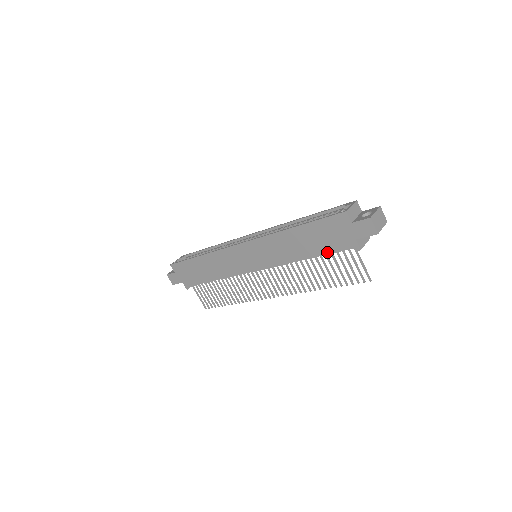
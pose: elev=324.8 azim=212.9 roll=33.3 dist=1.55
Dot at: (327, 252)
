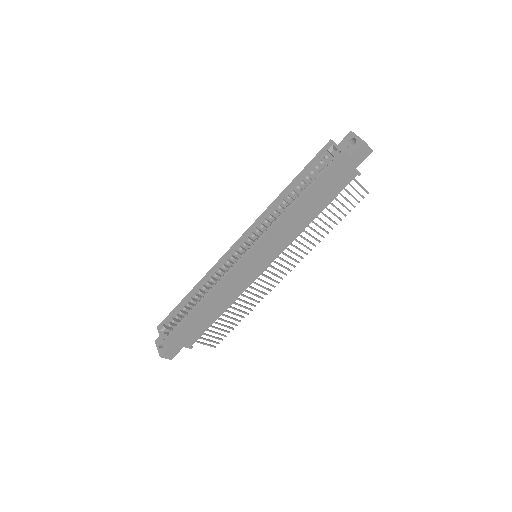
Dot at: (333, 197)
